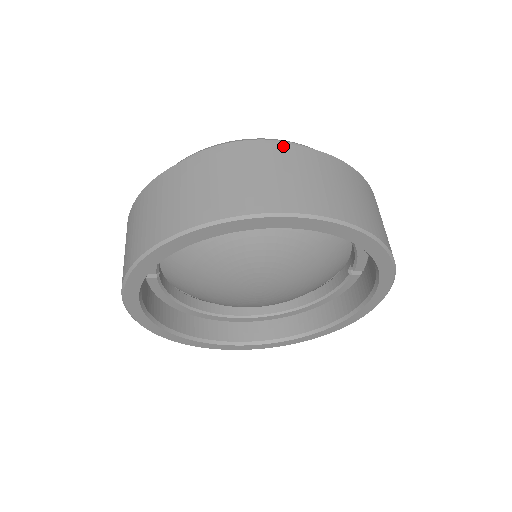
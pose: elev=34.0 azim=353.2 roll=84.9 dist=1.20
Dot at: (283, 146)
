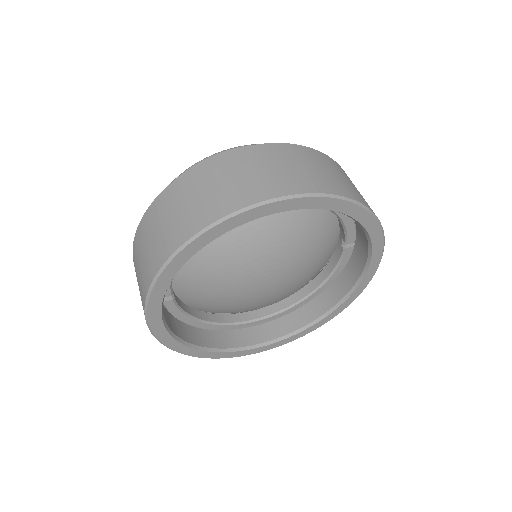
Dot at: (253, 147)
